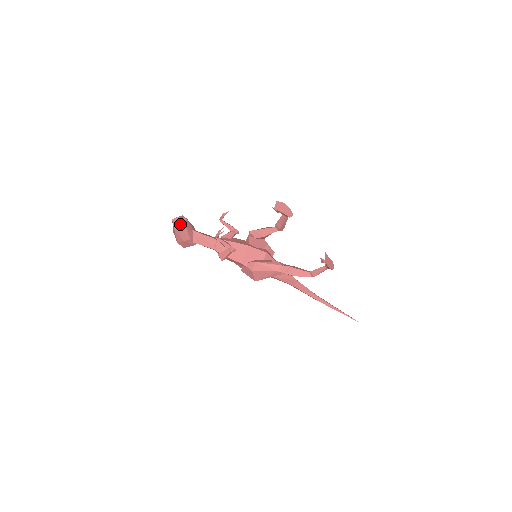
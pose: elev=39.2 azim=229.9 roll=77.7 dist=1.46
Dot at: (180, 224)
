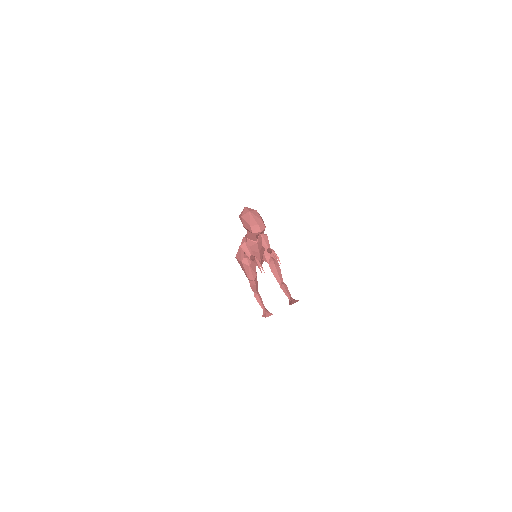
Dot at: (256, 233)
